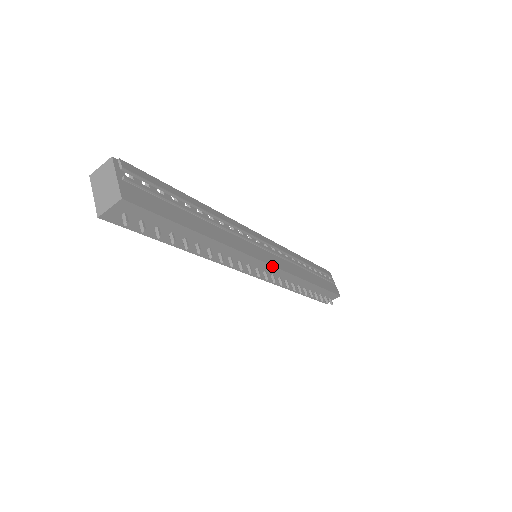
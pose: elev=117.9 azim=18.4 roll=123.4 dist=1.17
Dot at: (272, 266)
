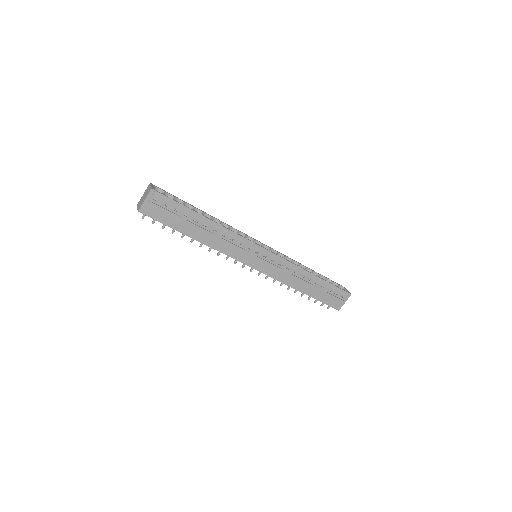
Dot at: (255, 269)
